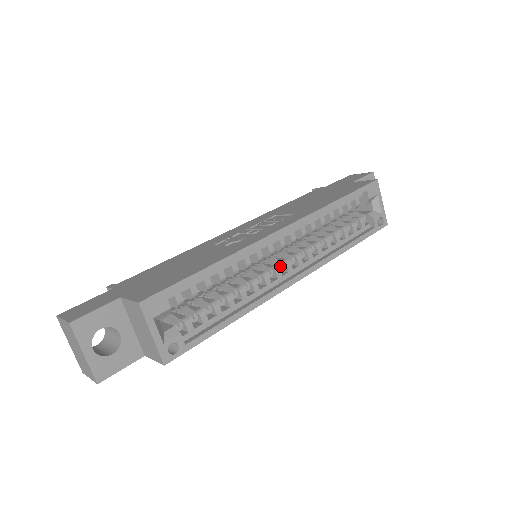
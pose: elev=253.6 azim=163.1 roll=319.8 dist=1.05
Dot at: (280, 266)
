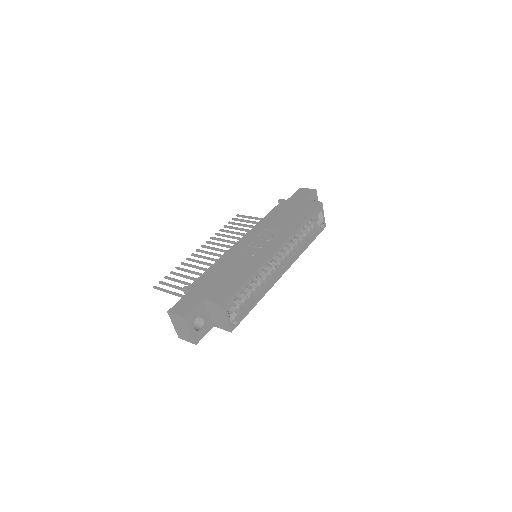
Dot at: (274, 265)
